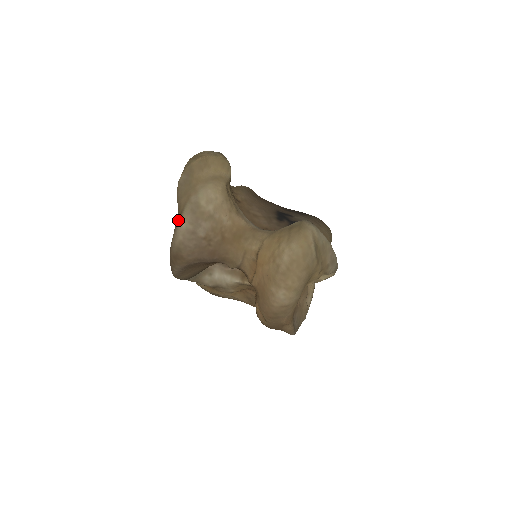
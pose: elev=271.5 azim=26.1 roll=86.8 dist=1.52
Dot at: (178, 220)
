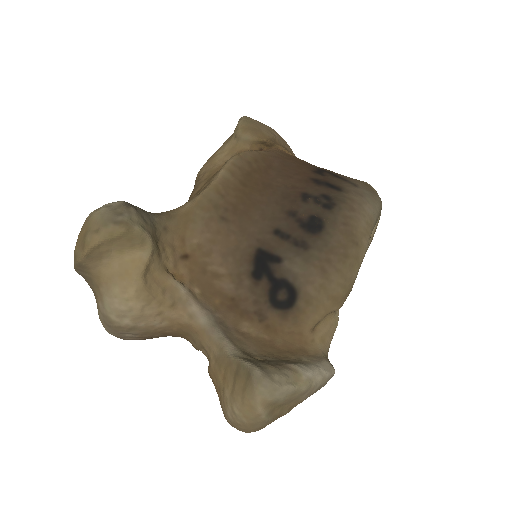
Dot at: occluded
